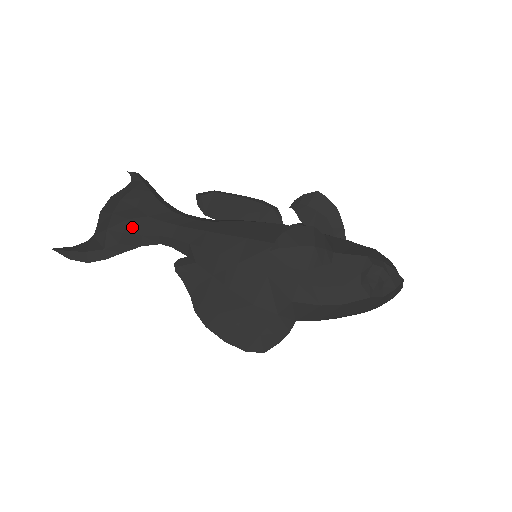
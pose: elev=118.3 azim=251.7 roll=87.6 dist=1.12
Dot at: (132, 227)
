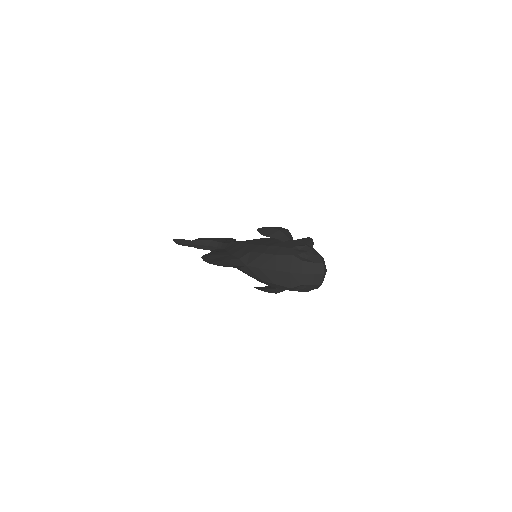
Dot at: (211, 239)
